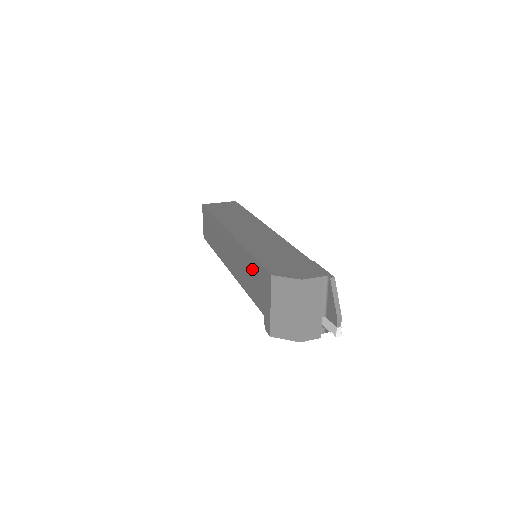
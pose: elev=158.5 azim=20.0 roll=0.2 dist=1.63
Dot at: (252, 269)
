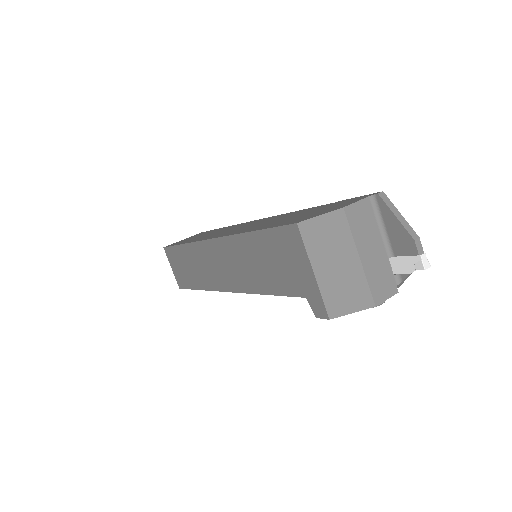
Dot at: (262, 250)
